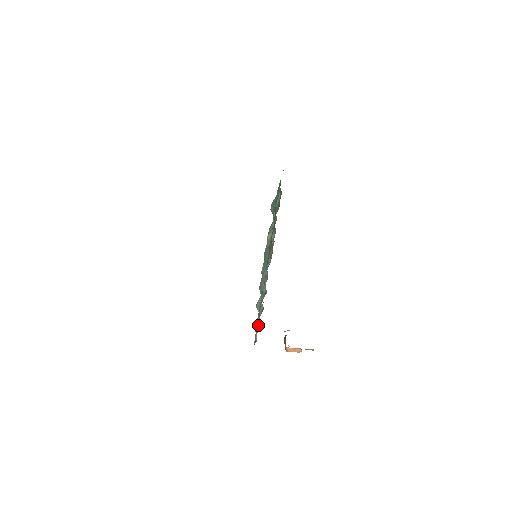
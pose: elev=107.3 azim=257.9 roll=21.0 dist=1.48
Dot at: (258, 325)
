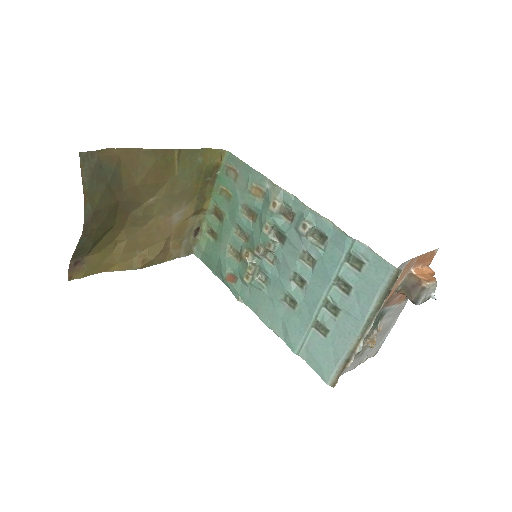
Dot at: (332, 225)
